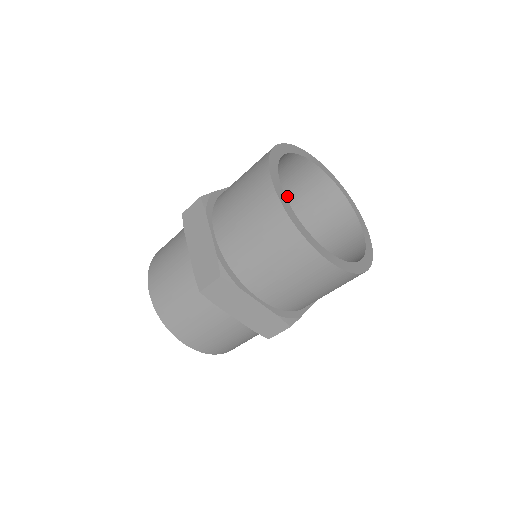
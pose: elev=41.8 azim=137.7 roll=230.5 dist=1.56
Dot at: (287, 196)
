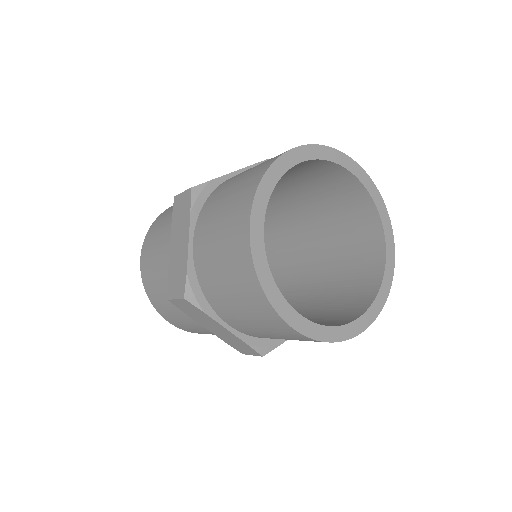
Dot at: occluded
